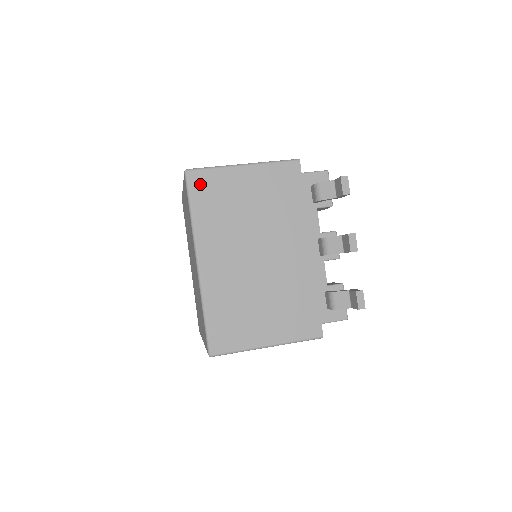
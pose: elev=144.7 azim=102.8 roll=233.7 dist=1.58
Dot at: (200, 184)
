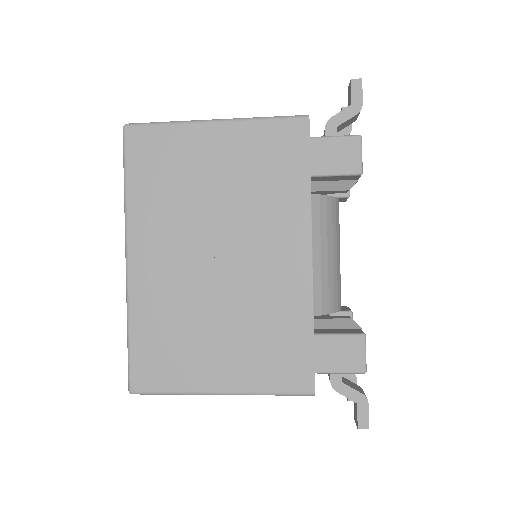
Dot at: occluded
